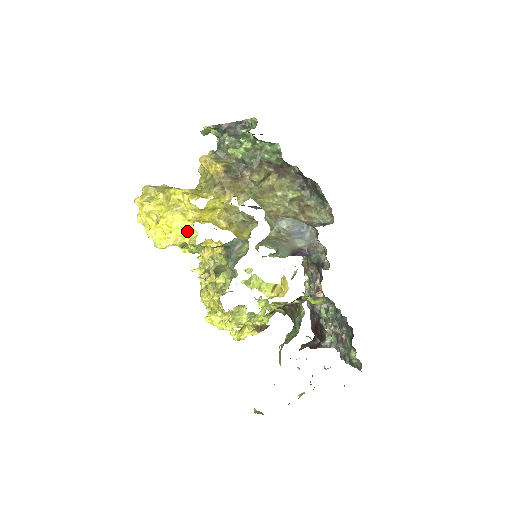
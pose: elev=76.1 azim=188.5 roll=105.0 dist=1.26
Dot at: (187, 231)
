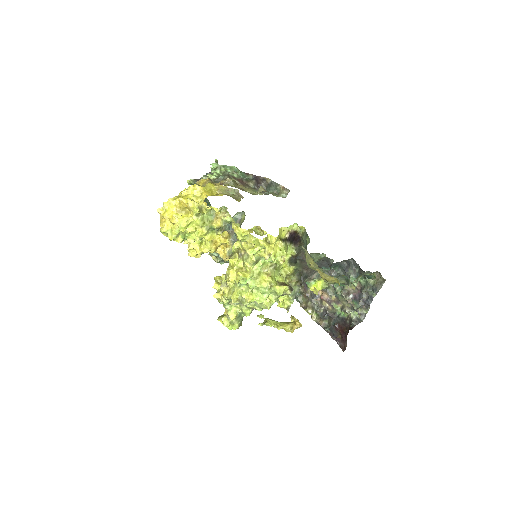
Dot at: (199, 199)
